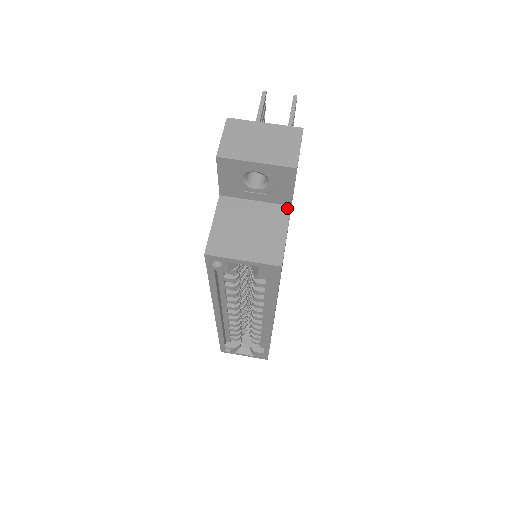
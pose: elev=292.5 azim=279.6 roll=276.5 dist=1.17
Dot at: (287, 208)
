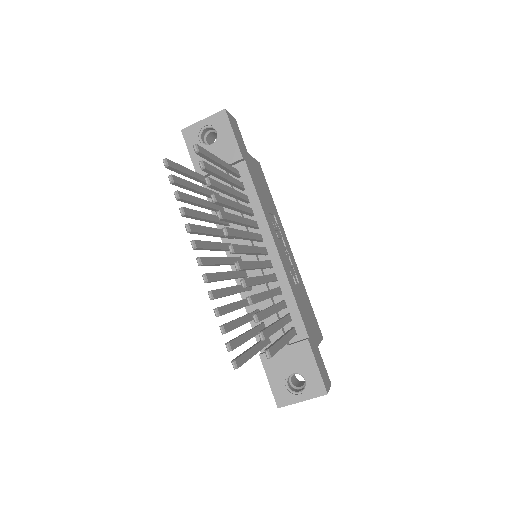
Dot at: occluded
